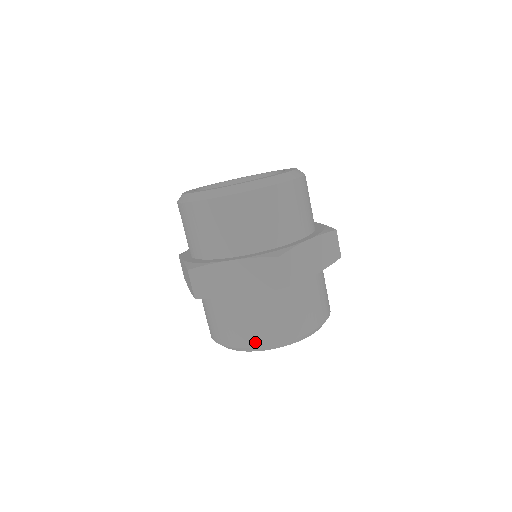
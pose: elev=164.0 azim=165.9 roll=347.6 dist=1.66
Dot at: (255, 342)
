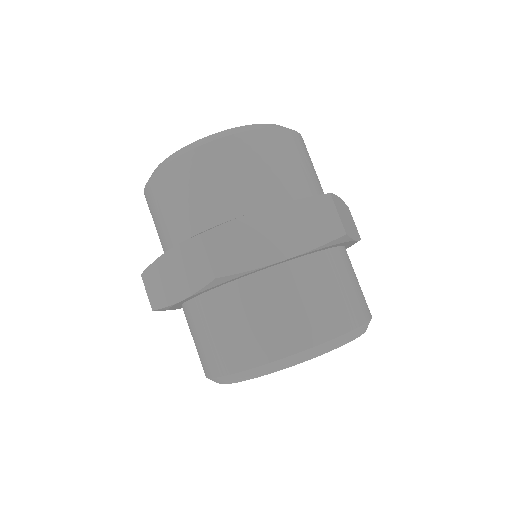
Dot at: (311, 338)
